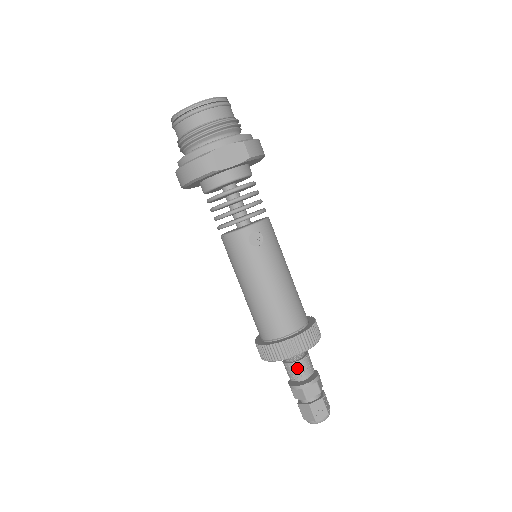
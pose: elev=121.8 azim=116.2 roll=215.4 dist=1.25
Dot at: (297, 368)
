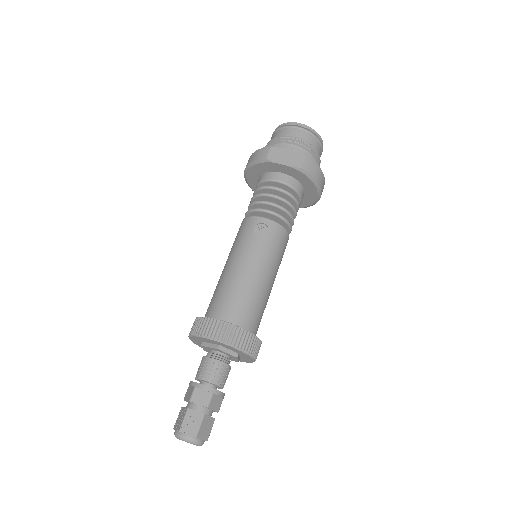
Dot at: (207, 365)
